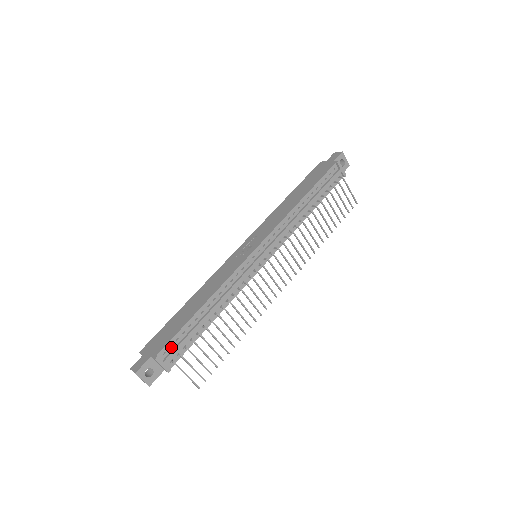
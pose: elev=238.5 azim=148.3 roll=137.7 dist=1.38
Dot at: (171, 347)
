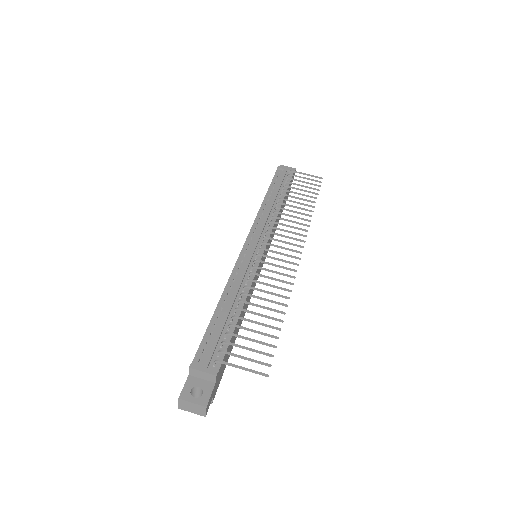
Dot at: (204, 352)
